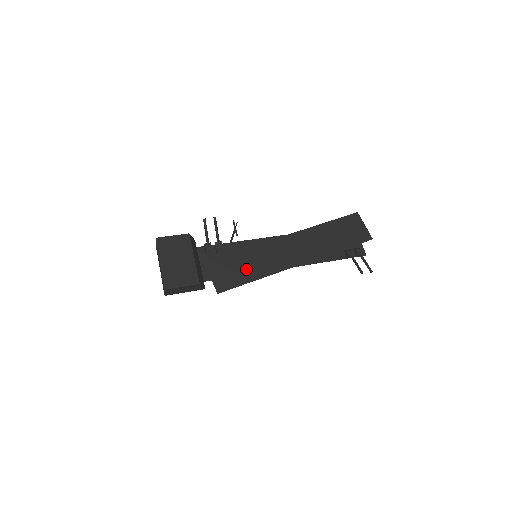
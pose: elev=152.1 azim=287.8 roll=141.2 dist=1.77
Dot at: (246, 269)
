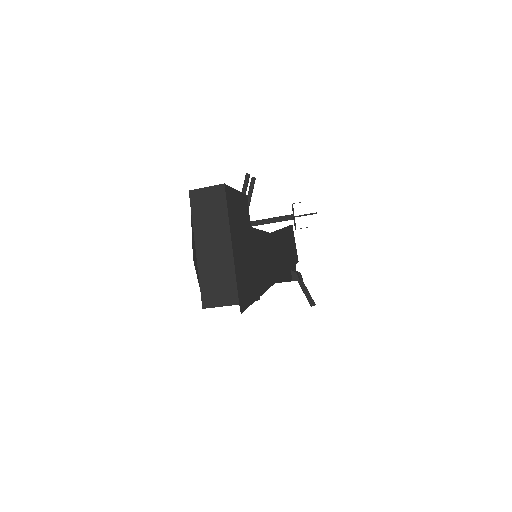
Dot at: occluded
